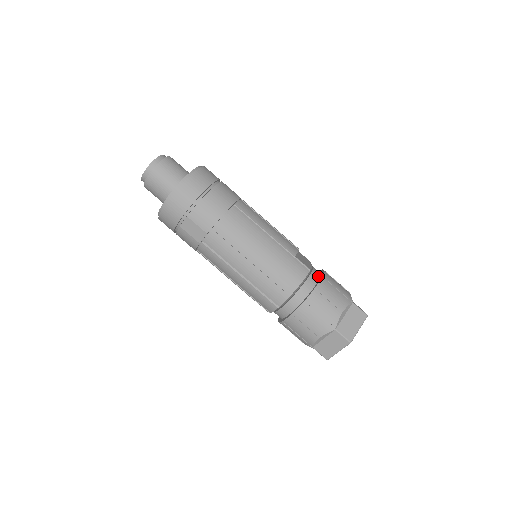
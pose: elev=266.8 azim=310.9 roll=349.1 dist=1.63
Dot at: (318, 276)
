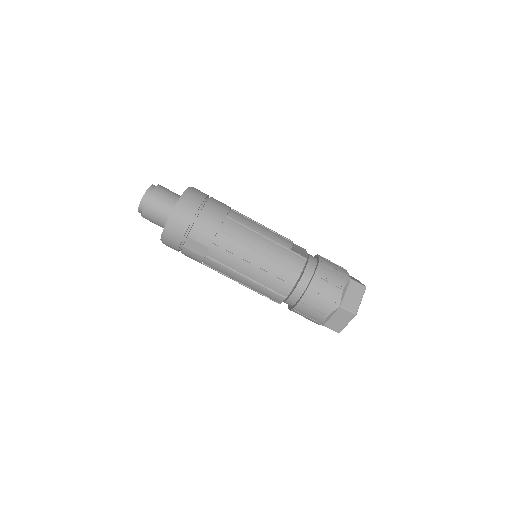
Dot at: (315, 262)
